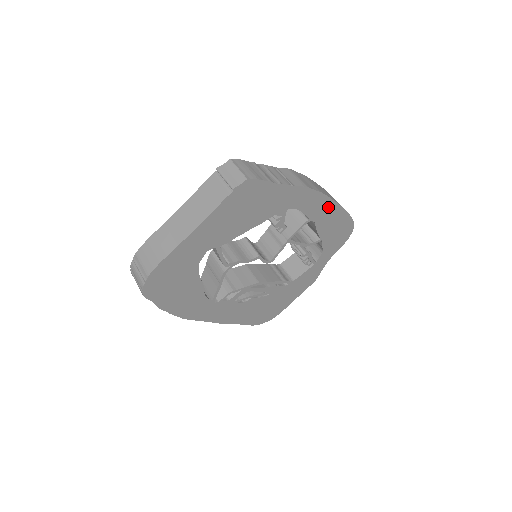
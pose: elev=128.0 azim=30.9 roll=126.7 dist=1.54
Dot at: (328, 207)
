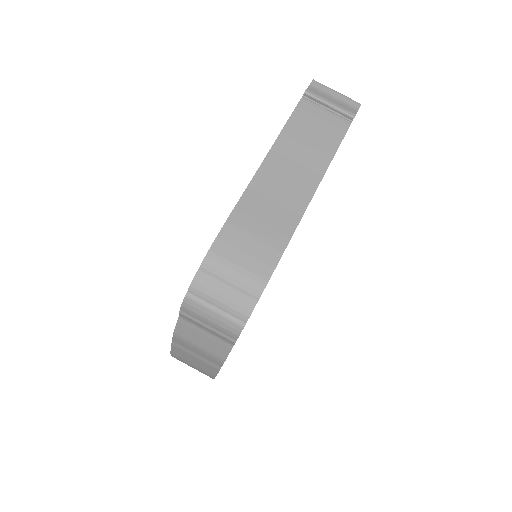
Dot at: occluded
